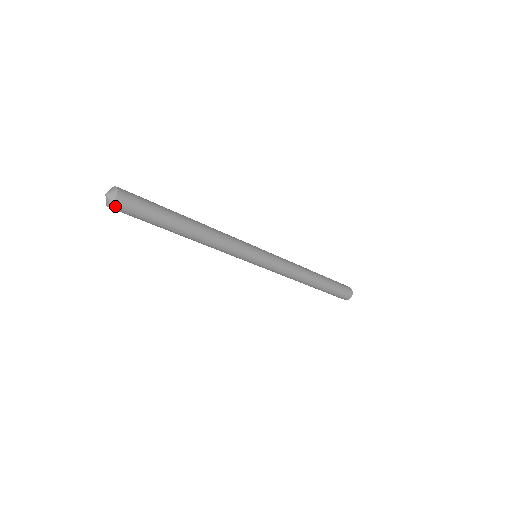
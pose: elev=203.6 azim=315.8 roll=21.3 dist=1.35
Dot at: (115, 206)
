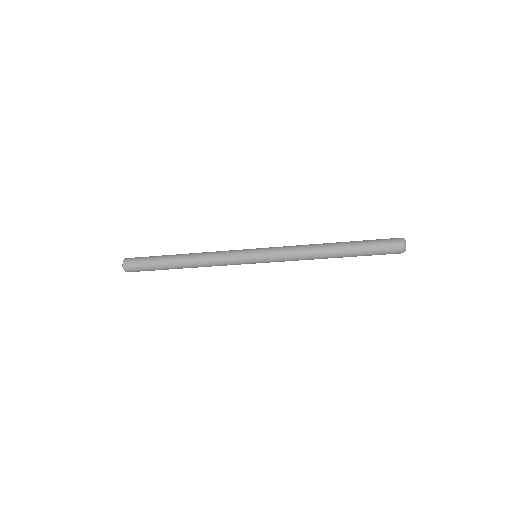
Dot at: occluded
